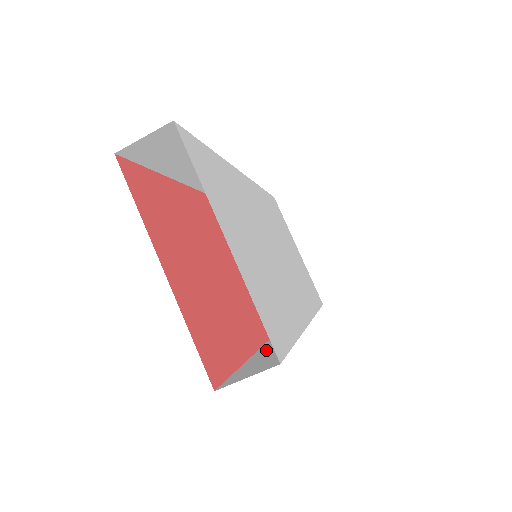
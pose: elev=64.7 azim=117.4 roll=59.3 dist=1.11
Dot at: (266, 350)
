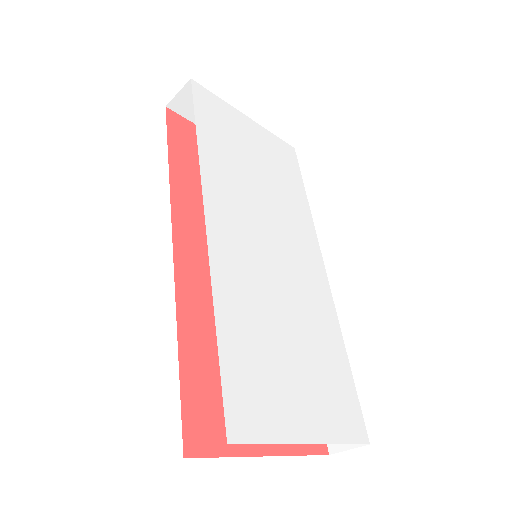
Dot at: occluded
